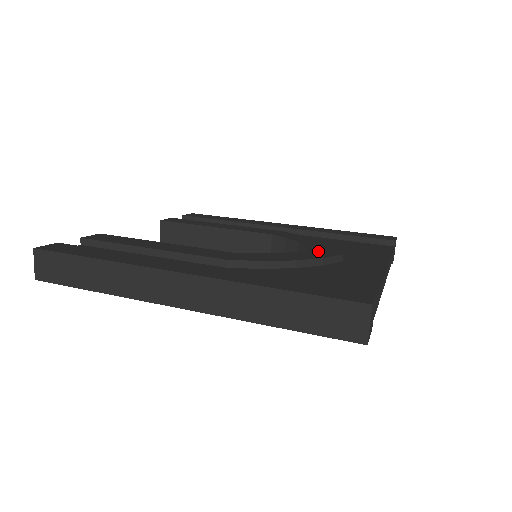
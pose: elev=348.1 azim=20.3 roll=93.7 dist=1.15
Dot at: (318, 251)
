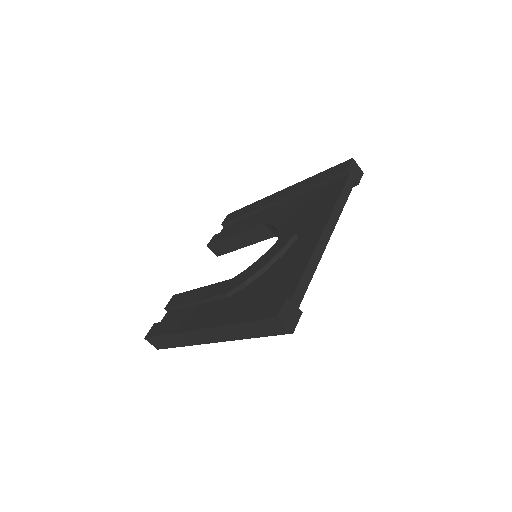
Dot at: (281, 240)
